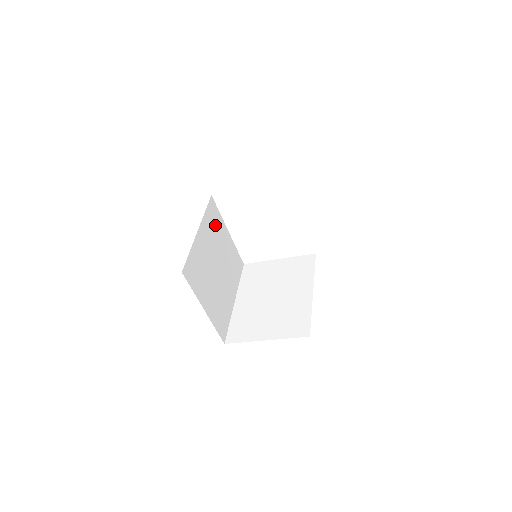
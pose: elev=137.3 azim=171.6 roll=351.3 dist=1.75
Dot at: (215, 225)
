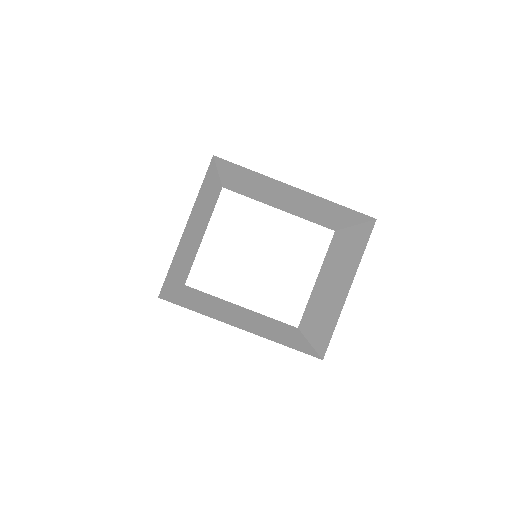
Dot at: occluded
